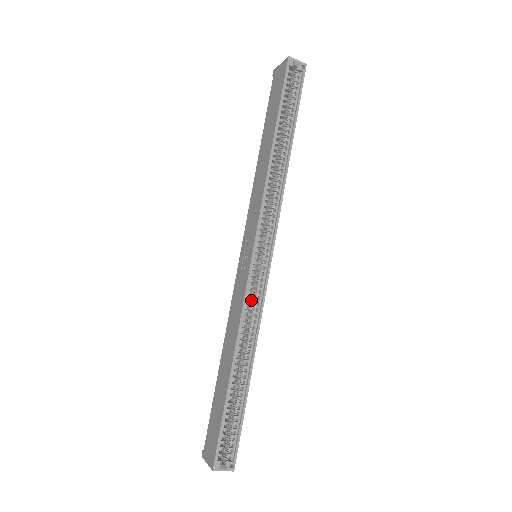
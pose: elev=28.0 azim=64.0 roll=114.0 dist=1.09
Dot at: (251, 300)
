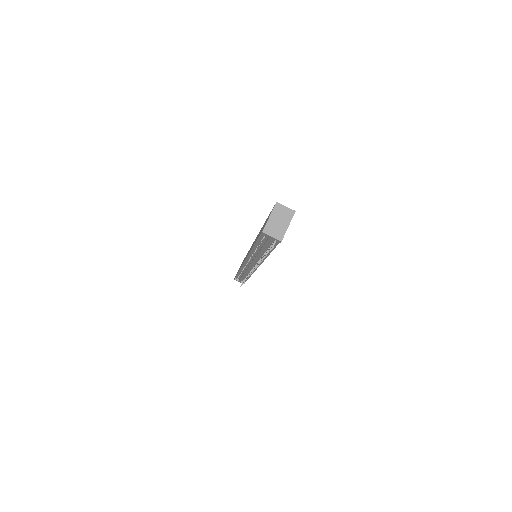
Dot at: occluded
